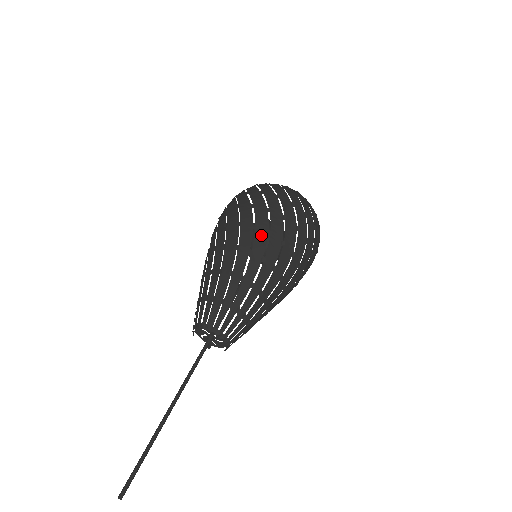
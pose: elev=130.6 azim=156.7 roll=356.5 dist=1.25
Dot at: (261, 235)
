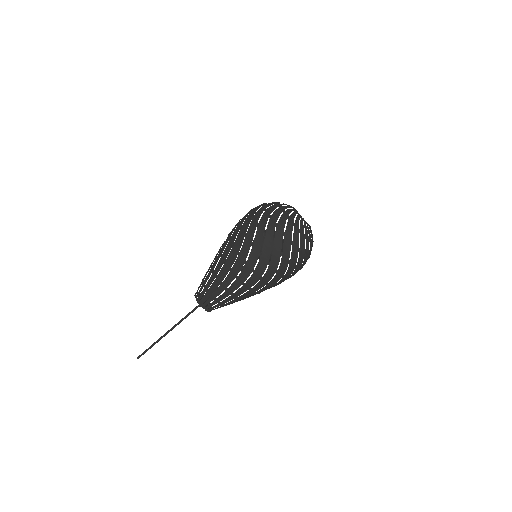
Dot at: (248, 270)
